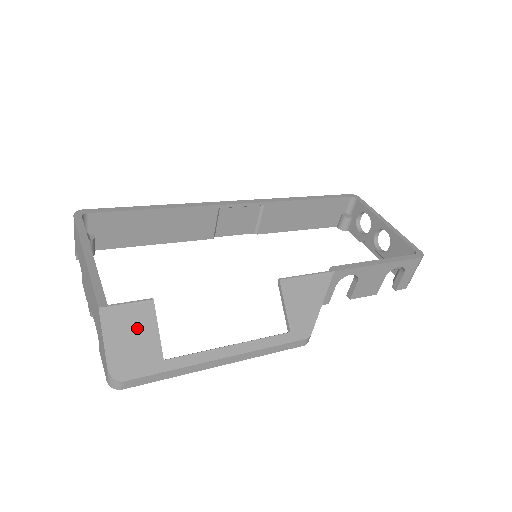
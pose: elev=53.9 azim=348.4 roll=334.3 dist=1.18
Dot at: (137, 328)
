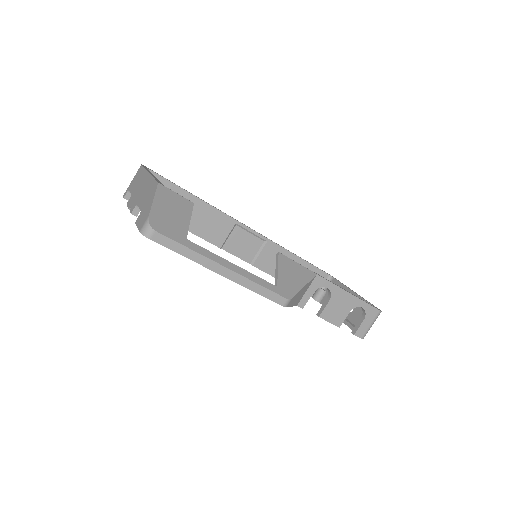
Dot at: (177, 210)
